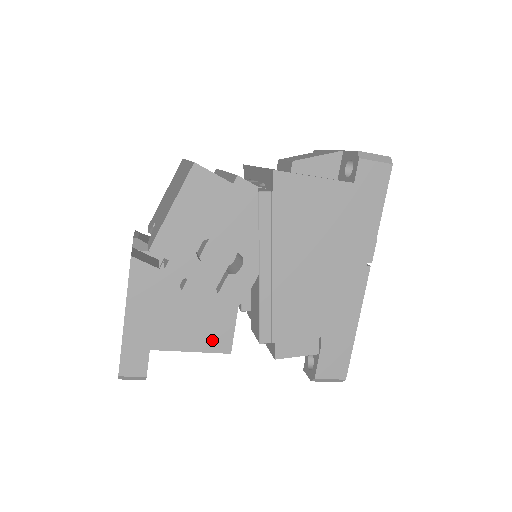
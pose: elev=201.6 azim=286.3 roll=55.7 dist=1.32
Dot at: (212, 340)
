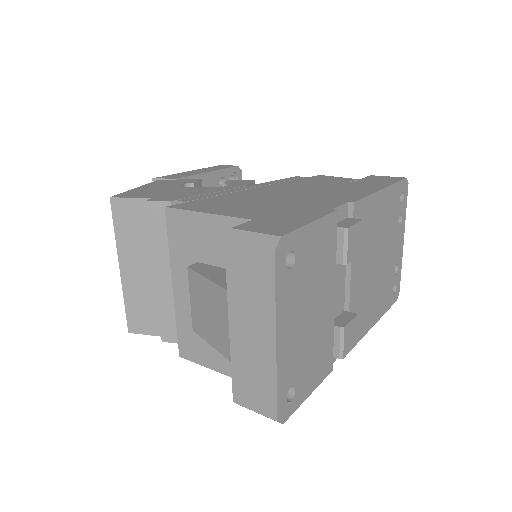
Dot at: occluded
